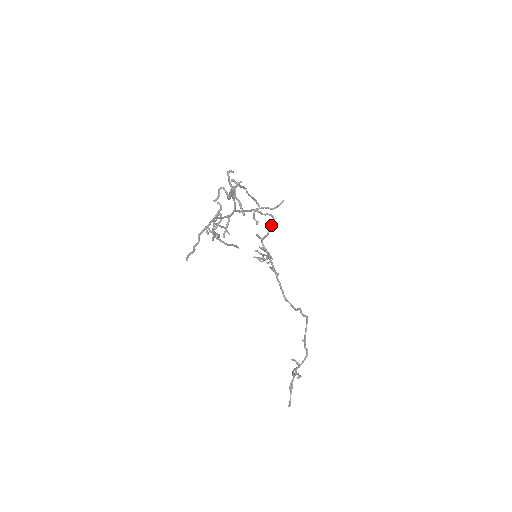
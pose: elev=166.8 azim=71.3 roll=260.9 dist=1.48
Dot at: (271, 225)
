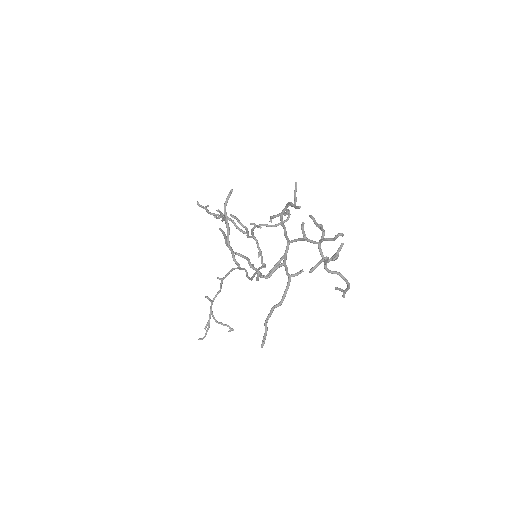
Dot at: (283, 221)
